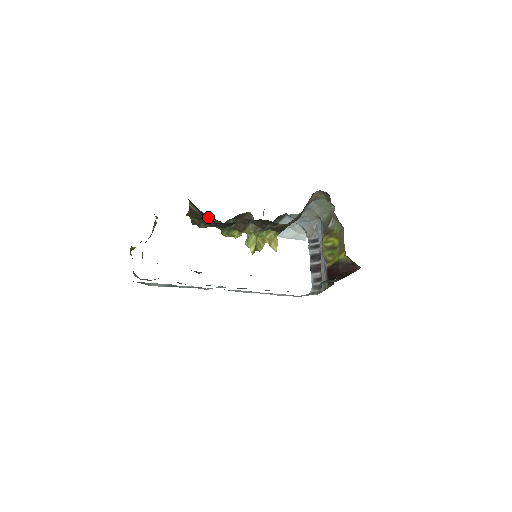
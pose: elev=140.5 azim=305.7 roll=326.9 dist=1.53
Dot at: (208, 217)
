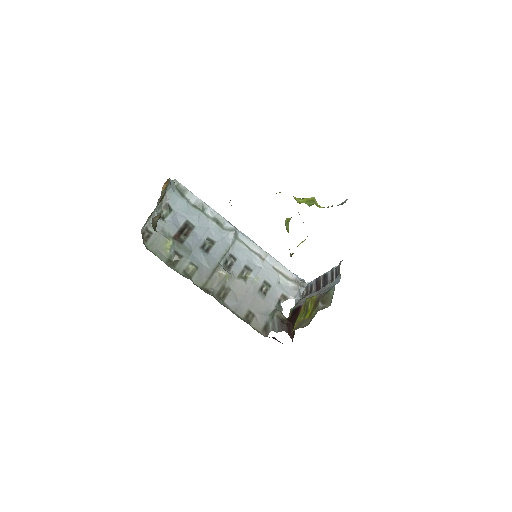
Dot at: occluded
